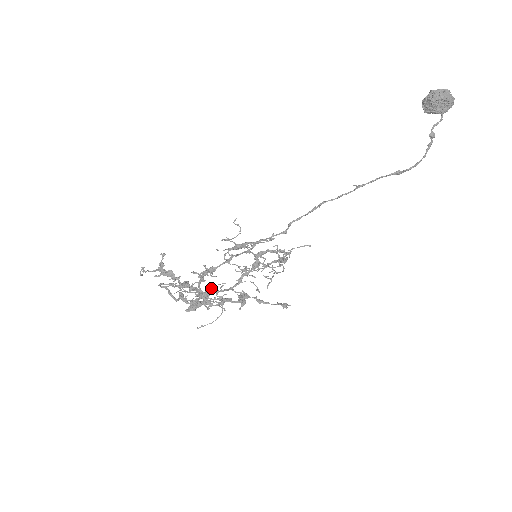
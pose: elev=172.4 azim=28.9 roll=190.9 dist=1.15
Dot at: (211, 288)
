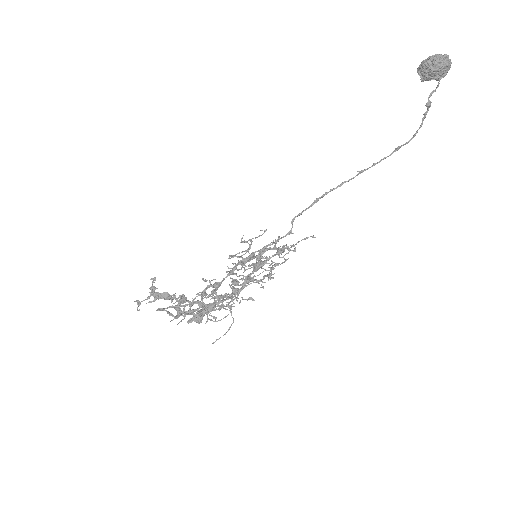
Dot at: (214, 298)
